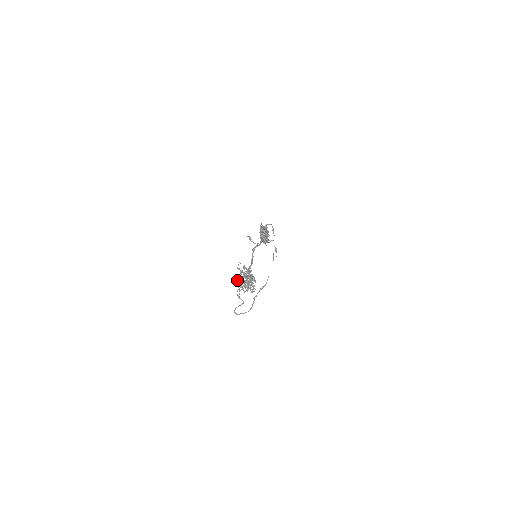
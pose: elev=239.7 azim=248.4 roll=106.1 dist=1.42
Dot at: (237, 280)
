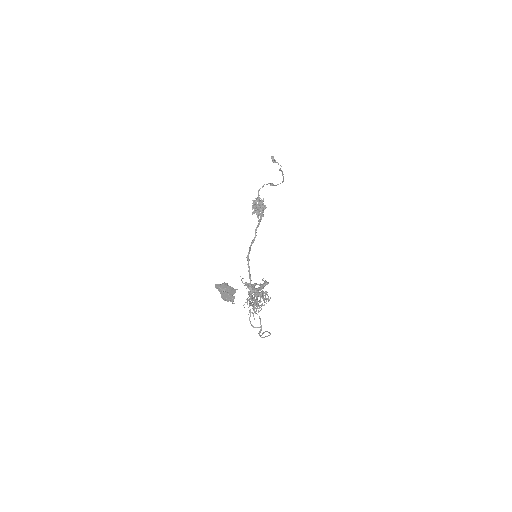
Dot at: occluded
